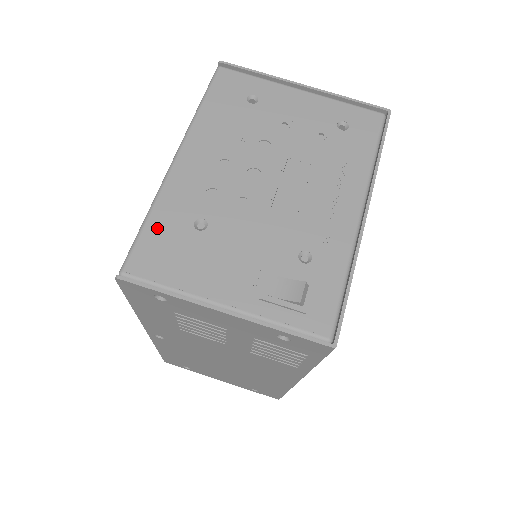
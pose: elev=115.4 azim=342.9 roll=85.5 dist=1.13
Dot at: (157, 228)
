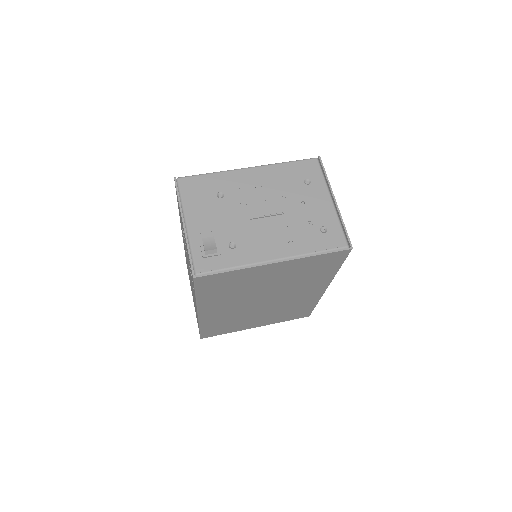
Dot at: (207, 180)
